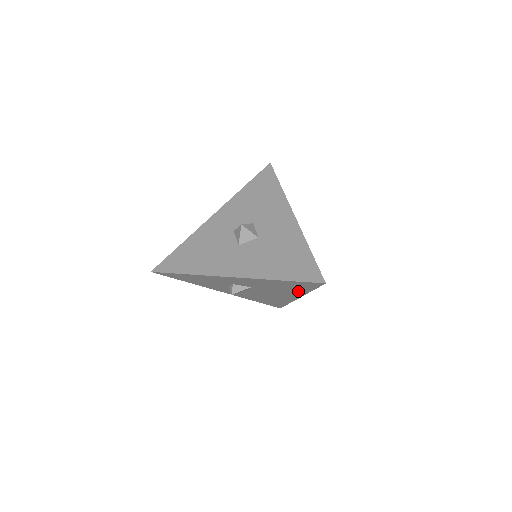
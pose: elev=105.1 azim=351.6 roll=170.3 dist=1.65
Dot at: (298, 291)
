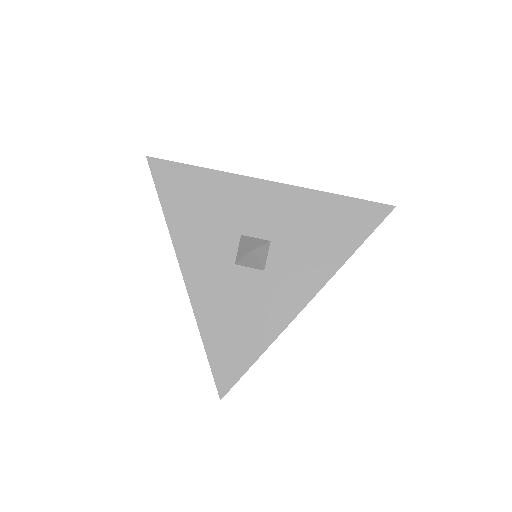
Dot at: occluded
